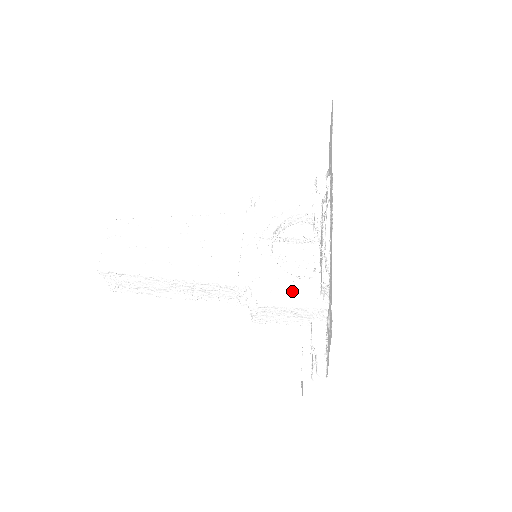
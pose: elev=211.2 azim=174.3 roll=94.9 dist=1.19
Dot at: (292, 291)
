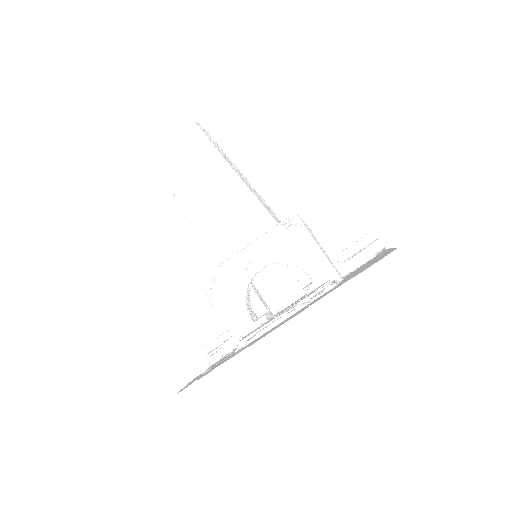
Dot at: (234, 314)
